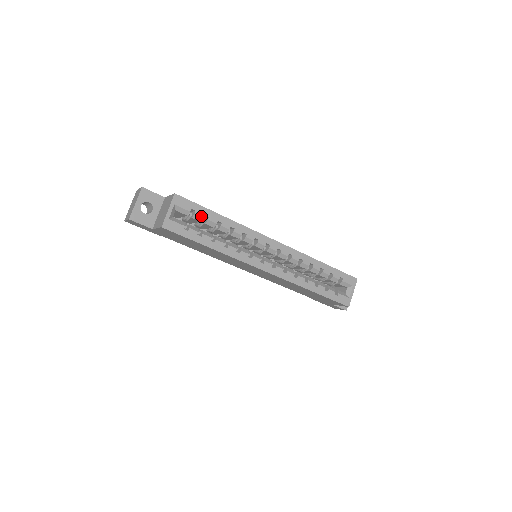
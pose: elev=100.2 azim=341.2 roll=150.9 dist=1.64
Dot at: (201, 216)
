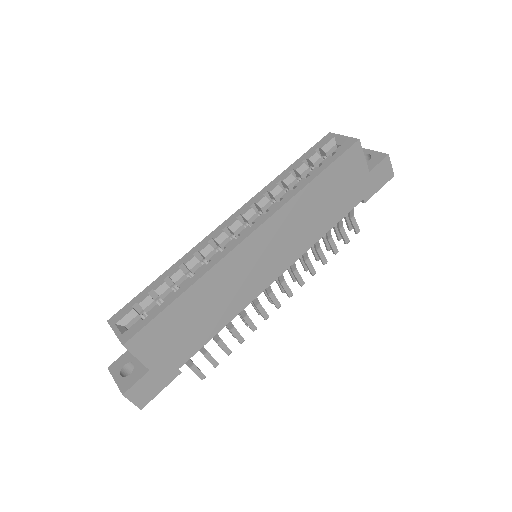
Dot at: (146, 298)
